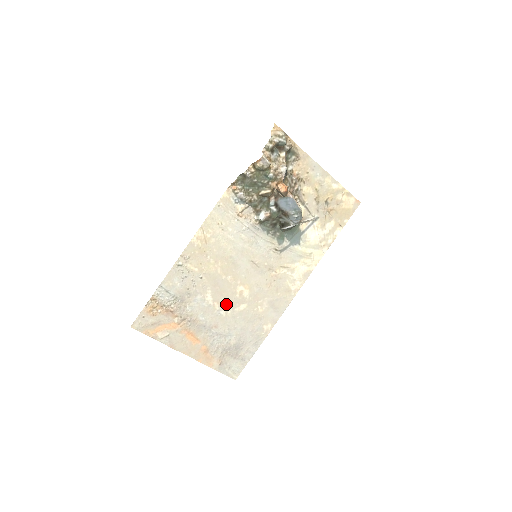
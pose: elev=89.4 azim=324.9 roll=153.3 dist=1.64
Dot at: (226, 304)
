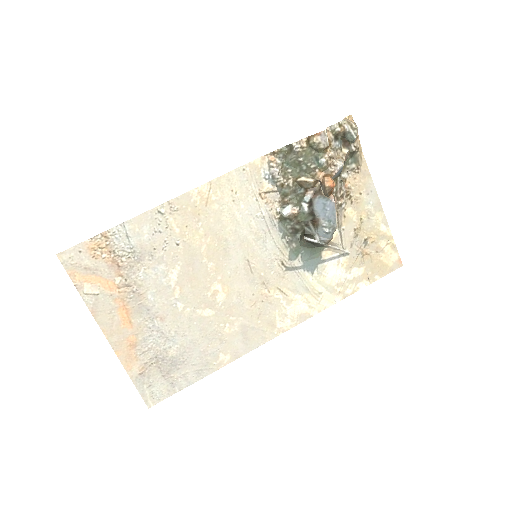
Dot at: (190, 297)
